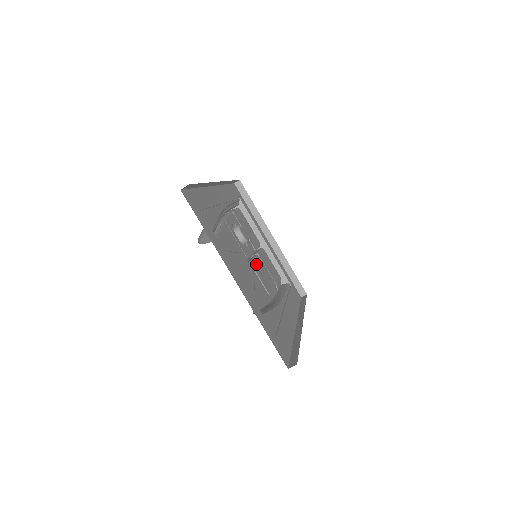
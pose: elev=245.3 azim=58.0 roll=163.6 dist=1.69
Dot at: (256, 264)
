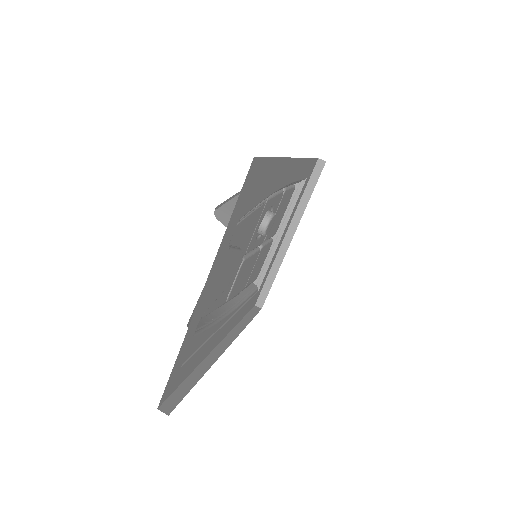
Dot at: (248, 262)
